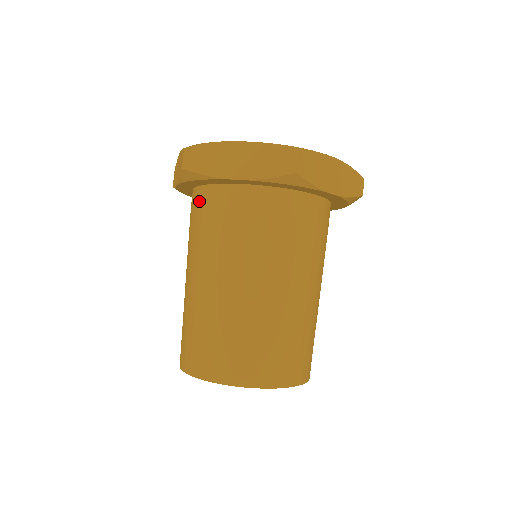
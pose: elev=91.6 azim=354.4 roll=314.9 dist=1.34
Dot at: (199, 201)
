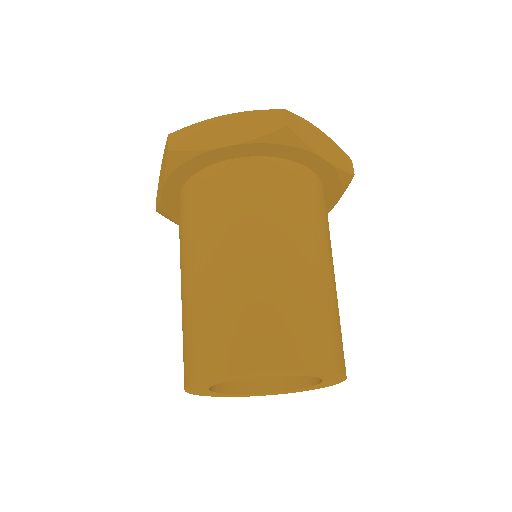
Dot at: (188, 193)
